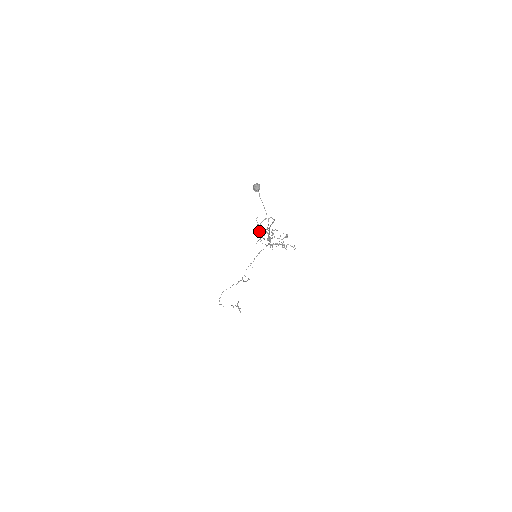
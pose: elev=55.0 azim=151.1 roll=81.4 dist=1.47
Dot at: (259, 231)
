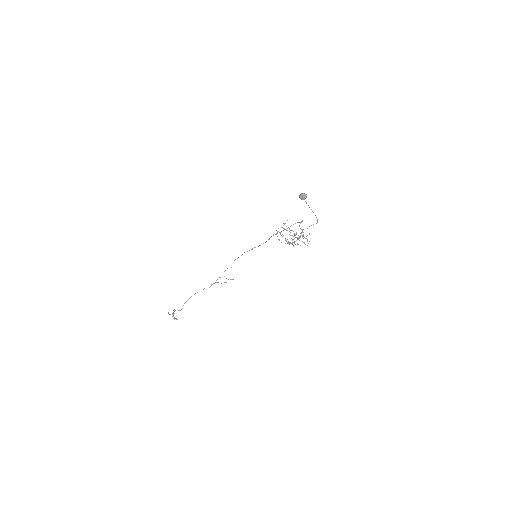
Dot at: (290, 232)
